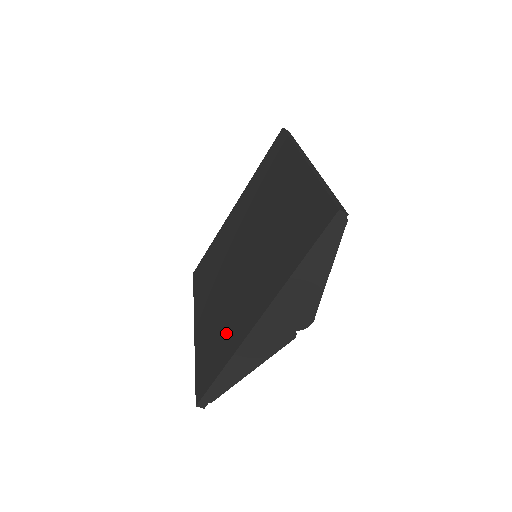
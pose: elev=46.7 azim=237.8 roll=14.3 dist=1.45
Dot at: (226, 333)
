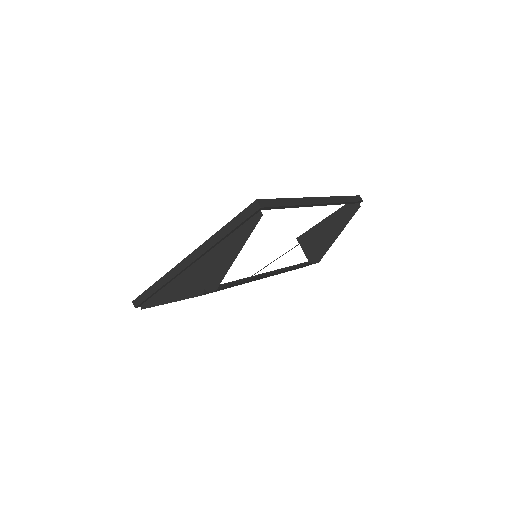
Dot at: occluded
